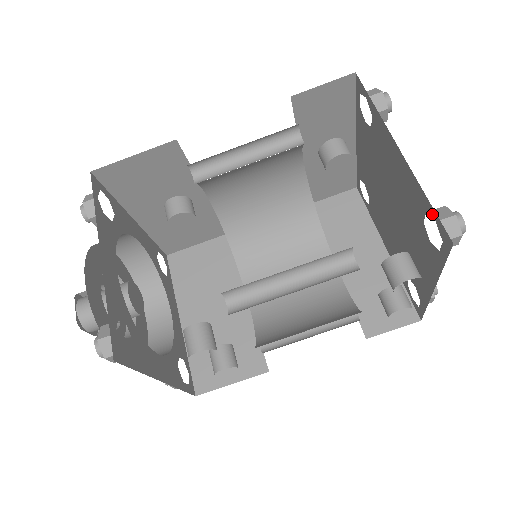
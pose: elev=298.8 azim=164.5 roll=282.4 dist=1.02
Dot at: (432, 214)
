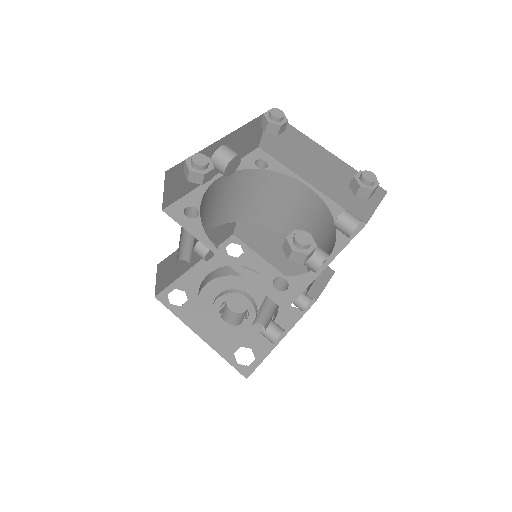
Dot at: occluded
